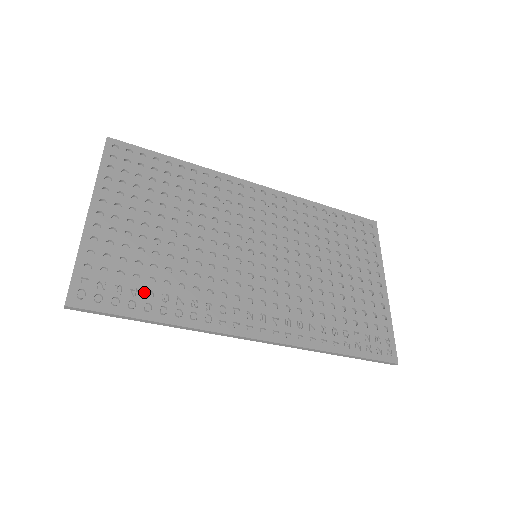
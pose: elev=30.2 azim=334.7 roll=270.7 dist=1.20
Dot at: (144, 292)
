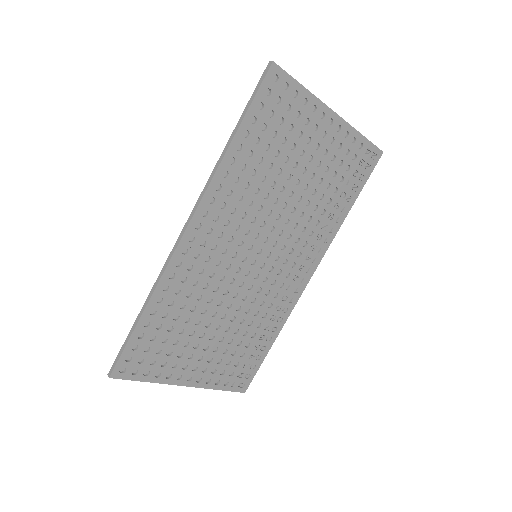
Dot at: (253, 350)
